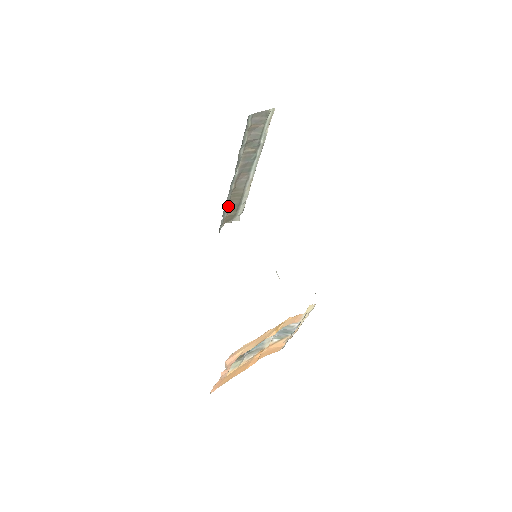
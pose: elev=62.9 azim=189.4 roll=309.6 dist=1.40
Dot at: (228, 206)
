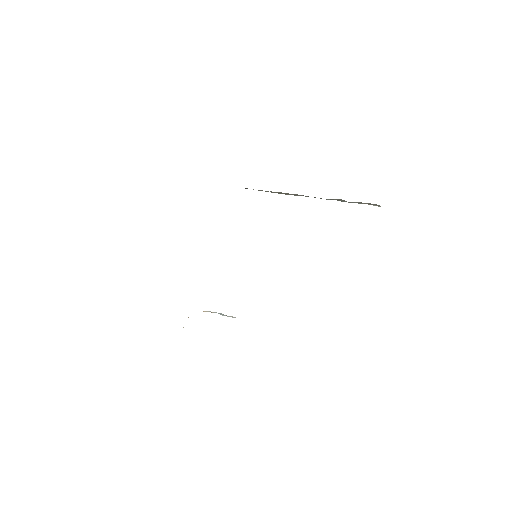
Dot at: occluded
